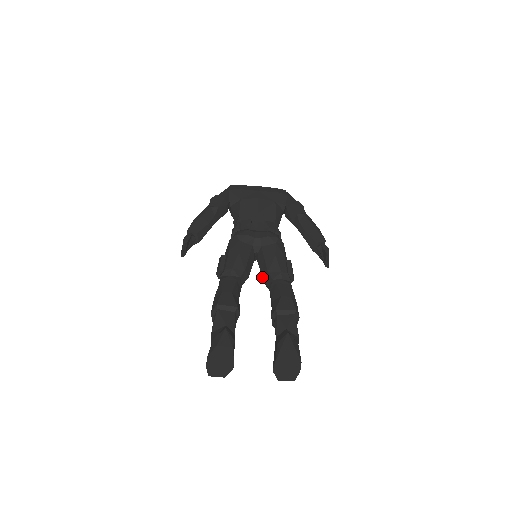
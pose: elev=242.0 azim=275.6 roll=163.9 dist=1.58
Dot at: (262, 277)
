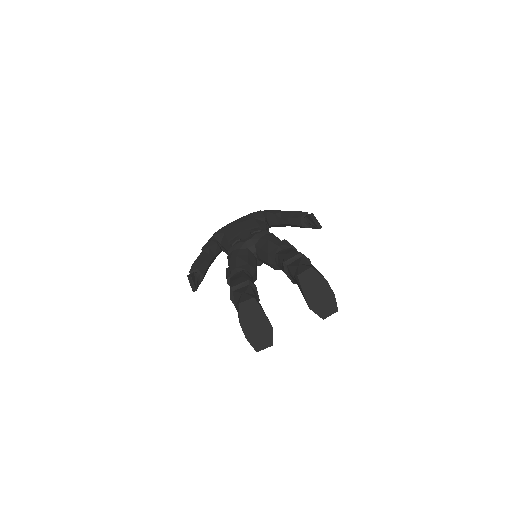
Dot at: (267, 263)
